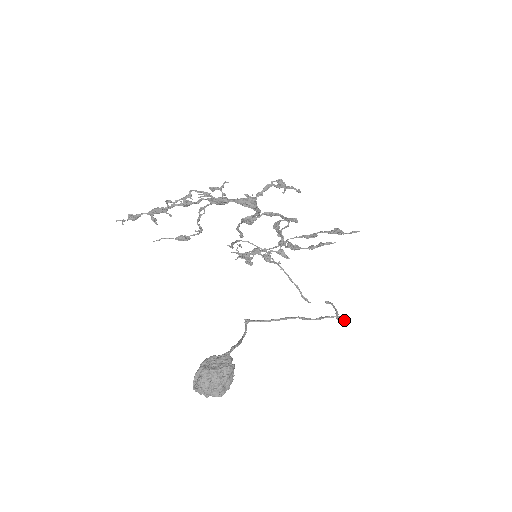
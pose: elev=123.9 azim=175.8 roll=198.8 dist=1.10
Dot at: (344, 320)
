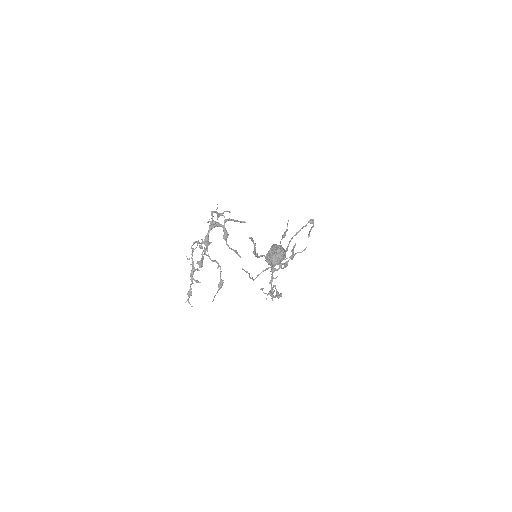
Dot at: (313, 220)
